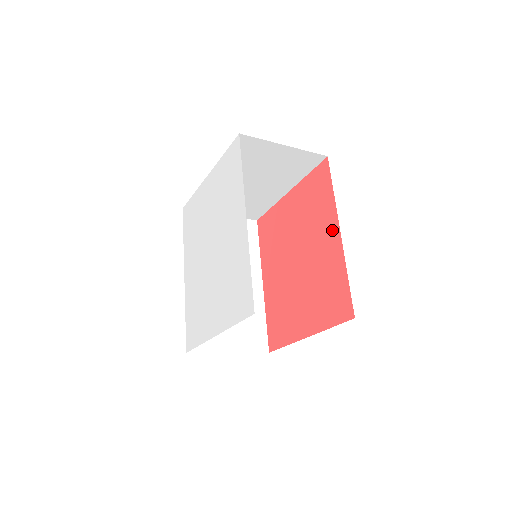
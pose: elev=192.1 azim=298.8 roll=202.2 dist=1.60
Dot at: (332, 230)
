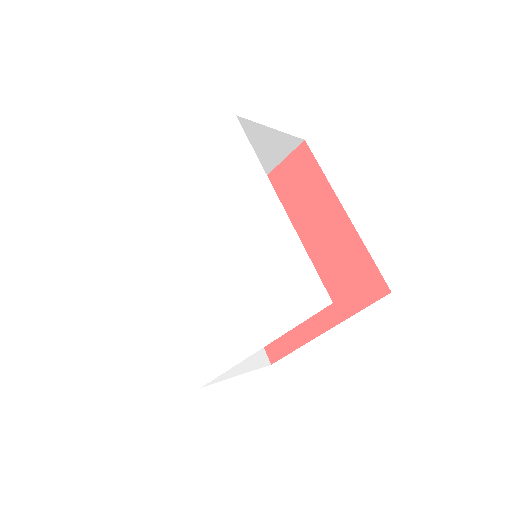
Dot at: (333, 212)
